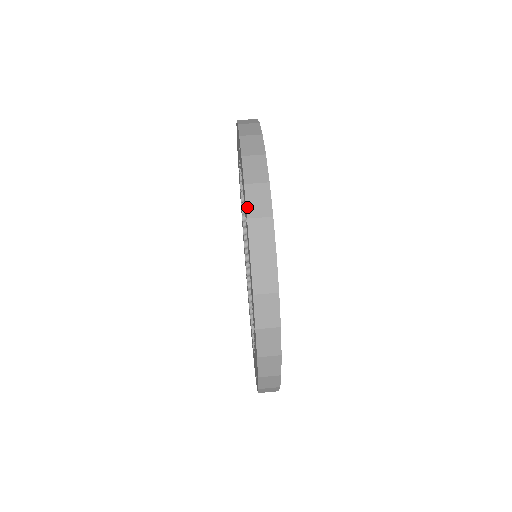
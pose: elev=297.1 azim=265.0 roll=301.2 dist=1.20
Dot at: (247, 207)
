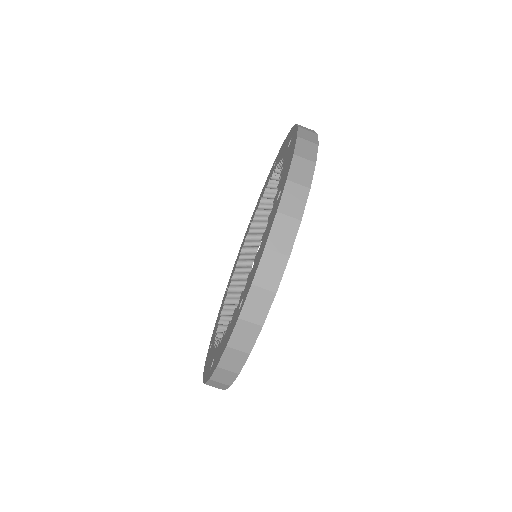
Dot at: (243, 308)
